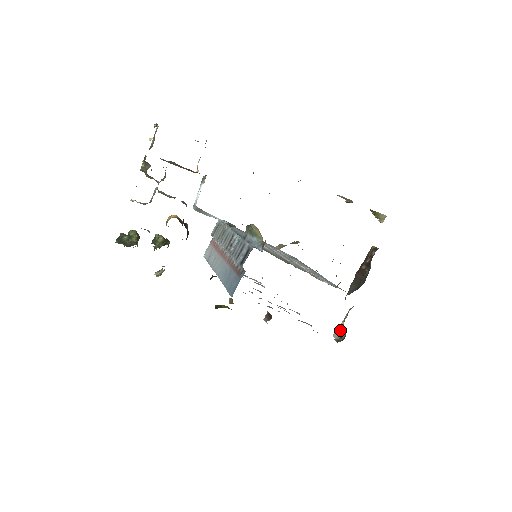
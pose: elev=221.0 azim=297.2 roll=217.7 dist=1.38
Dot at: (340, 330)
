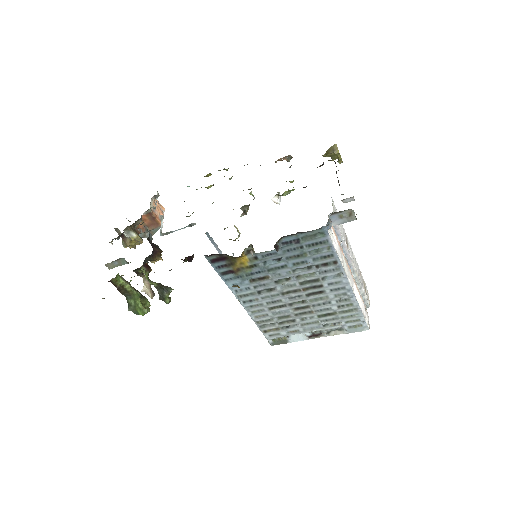
Dot at: occluded
